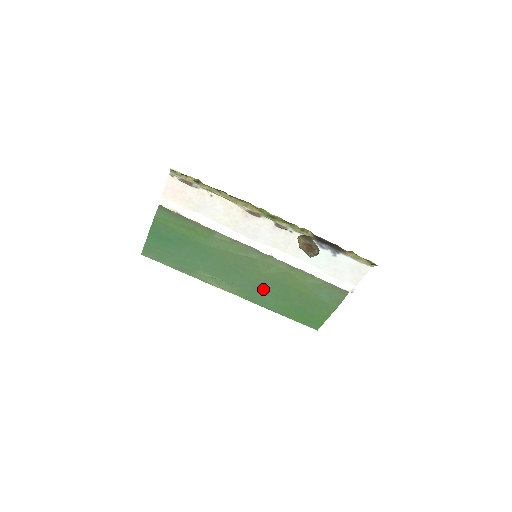
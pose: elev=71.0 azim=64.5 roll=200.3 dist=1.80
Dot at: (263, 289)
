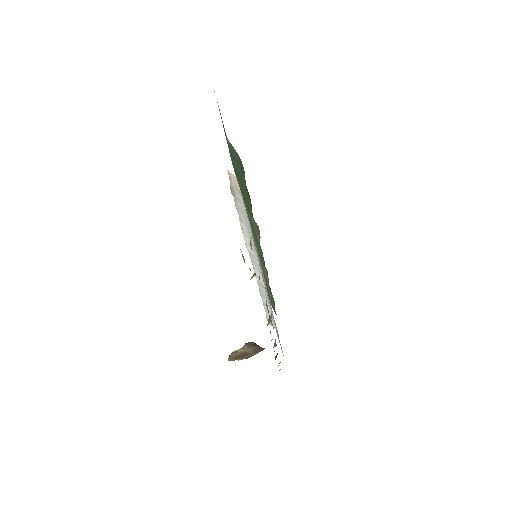
Dot at: occluded
